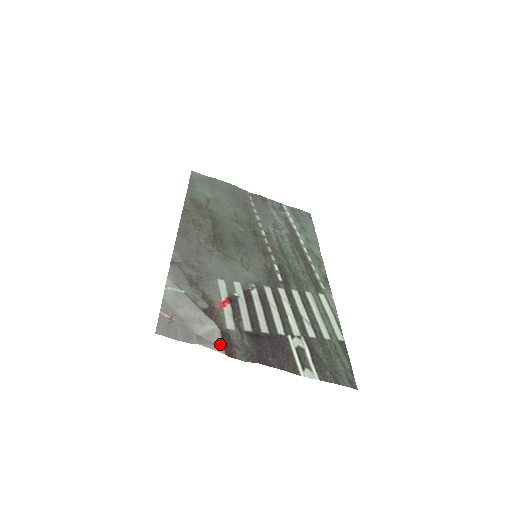
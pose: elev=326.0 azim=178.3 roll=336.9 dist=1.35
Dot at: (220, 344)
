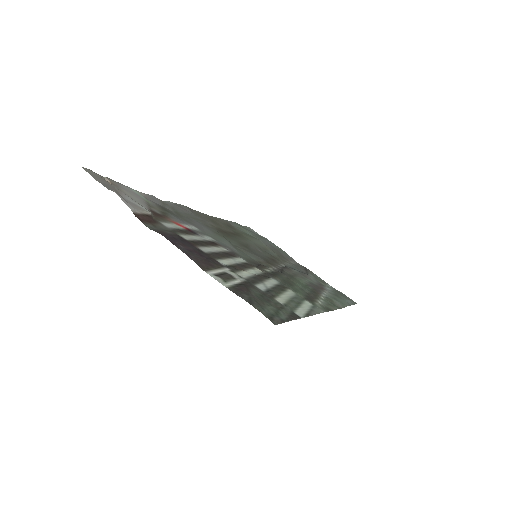
Dot at: (137, 210)
